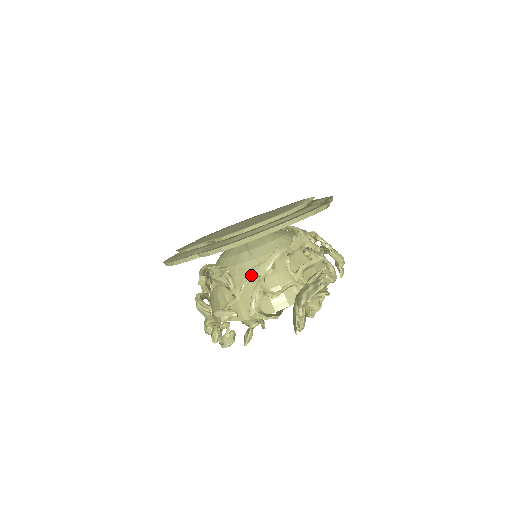
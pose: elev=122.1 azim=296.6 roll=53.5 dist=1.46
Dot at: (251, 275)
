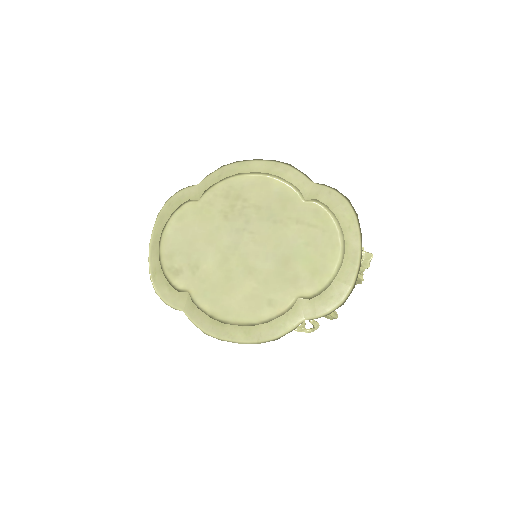
Dot at: occluded
